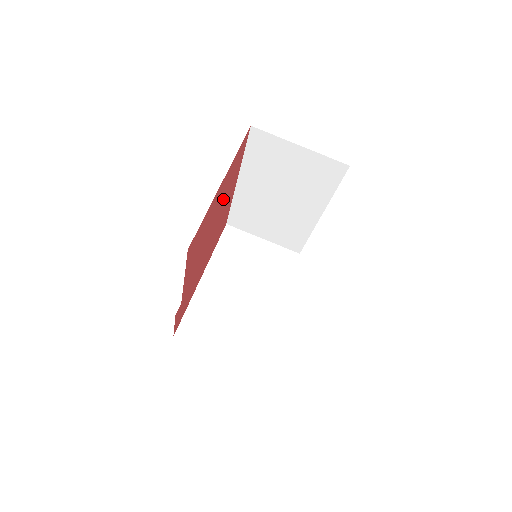
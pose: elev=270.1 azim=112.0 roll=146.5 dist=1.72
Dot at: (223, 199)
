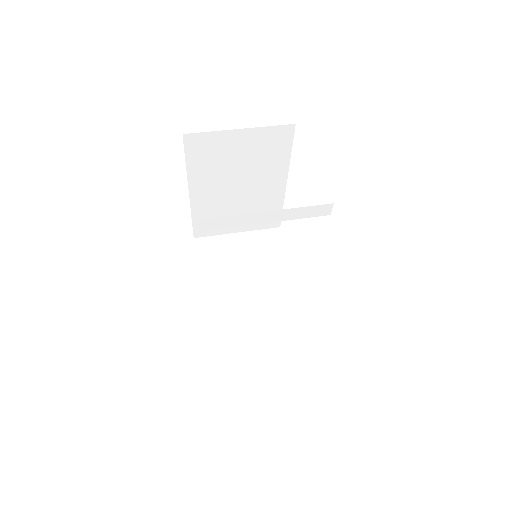
Dot at: occluded
